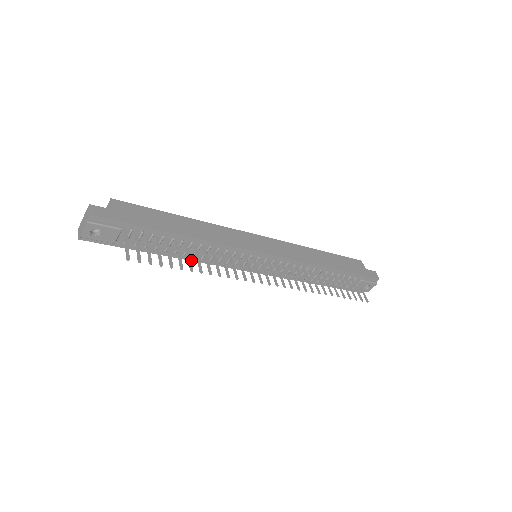
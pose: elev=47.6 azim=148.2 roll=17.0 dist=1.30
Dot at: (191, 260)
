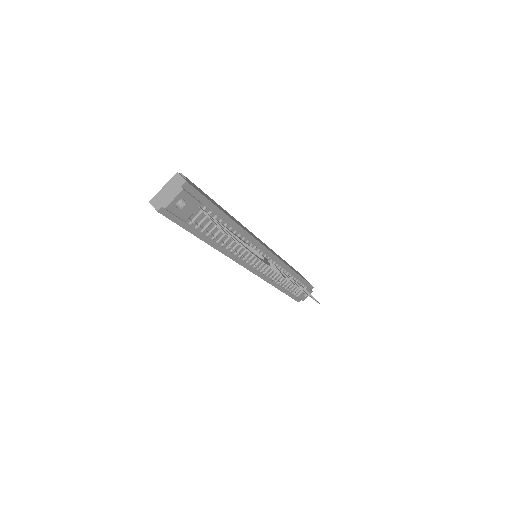
Dot at: (222, 252)
